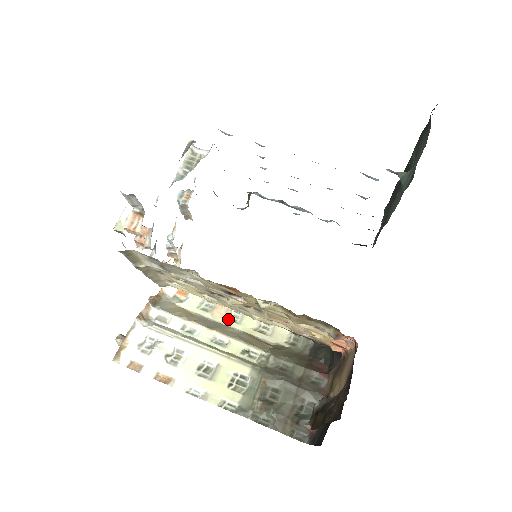
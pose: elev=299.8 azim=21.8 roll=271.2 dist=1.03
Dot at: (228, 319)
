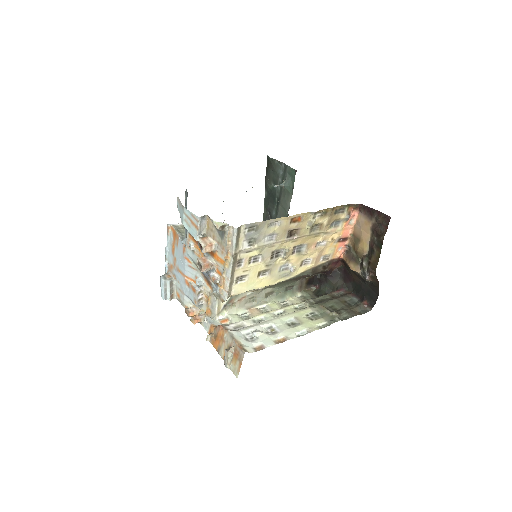
Dot at: occluded
